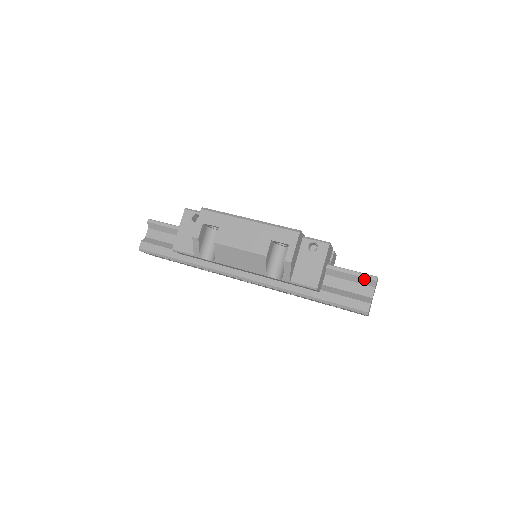
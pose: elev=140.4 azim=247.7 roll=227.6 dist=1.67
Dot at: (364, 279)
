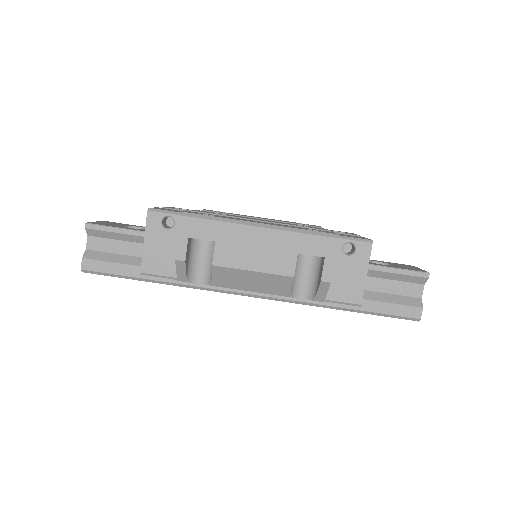
Dot at: (412, 277)
